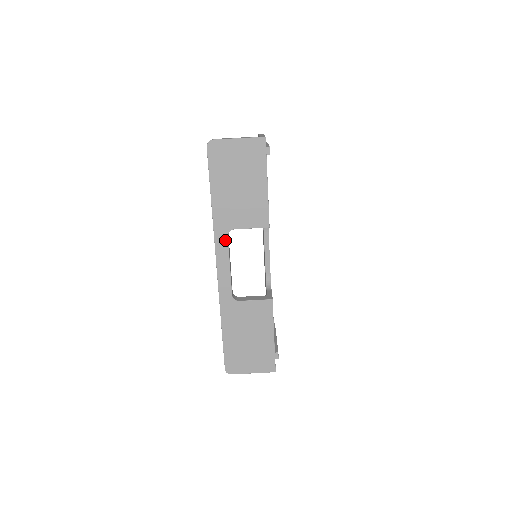
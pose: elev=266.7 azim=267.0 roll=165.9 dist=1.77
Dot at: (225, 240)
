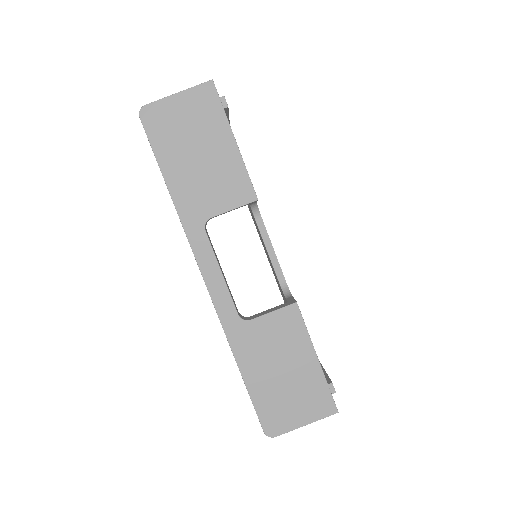
Dot at: (203, 237)
